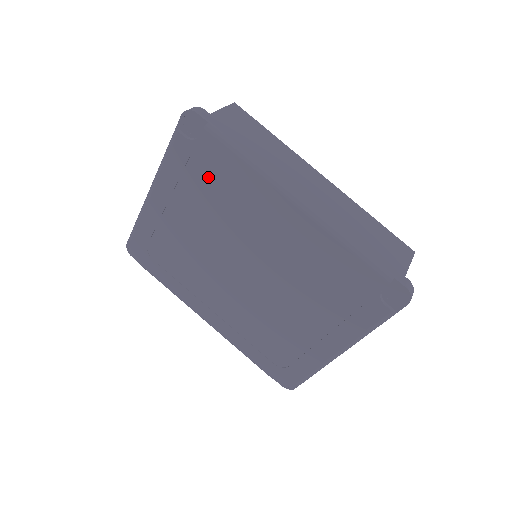
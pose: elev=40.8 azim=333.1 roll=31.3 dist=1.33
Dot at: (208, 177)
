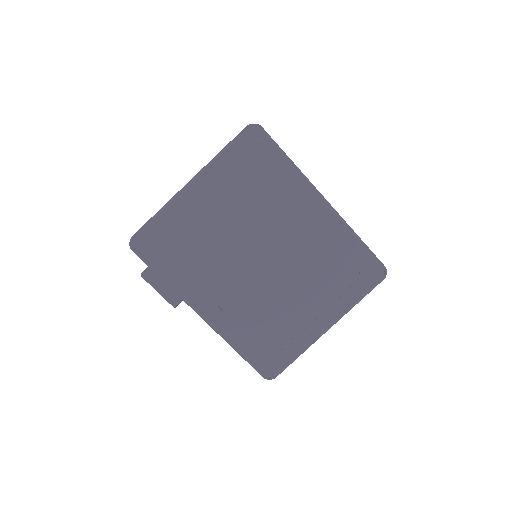
Dot at: (257, 176)
